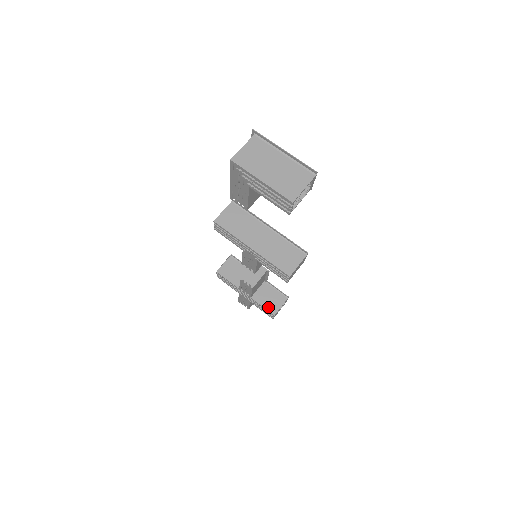
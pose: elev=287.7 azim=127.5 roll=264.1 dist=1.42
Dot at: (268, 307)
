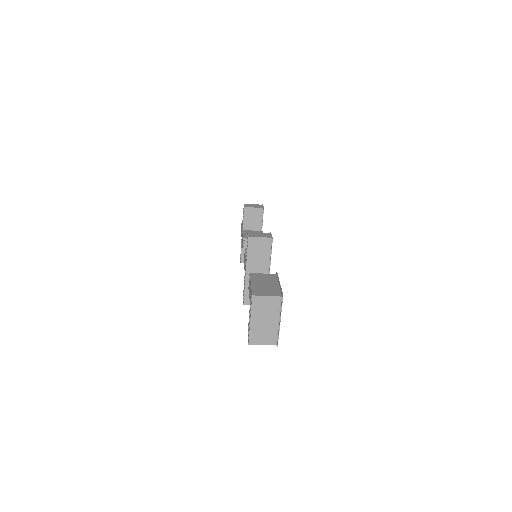
Dot at: (243, 256)
